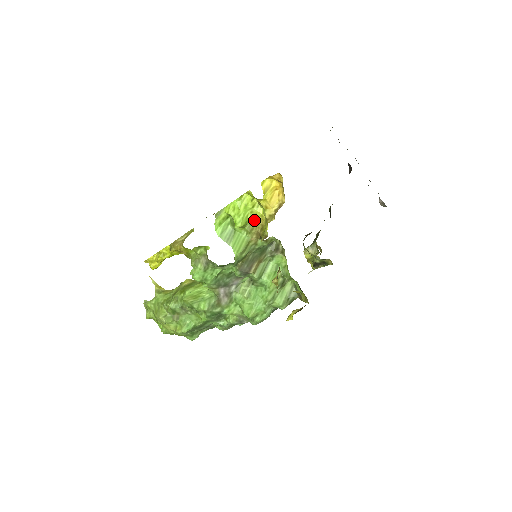
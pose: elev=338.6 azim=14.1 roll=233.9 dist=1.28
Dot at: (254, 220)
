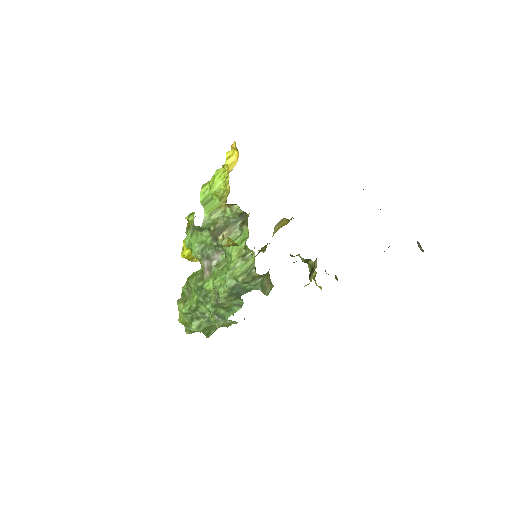
Dot at: (225, 189)
